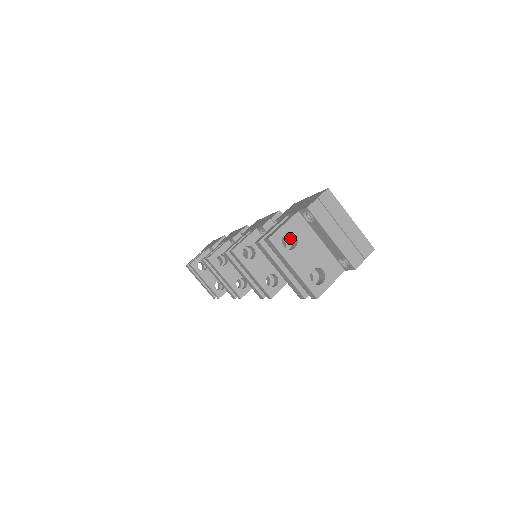
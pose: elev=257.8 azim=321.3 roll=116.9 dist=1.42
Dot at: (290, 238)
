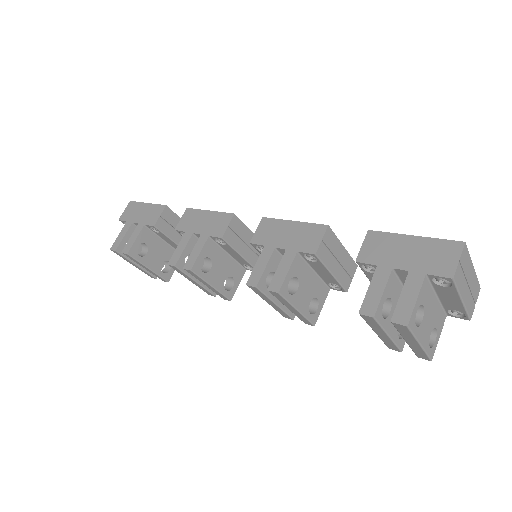
Dot at: (394, 294)
